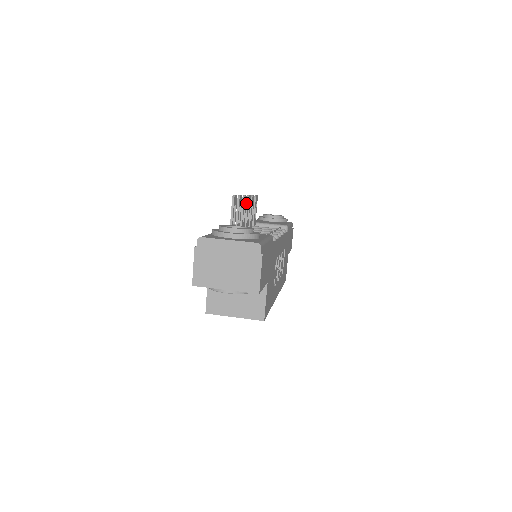
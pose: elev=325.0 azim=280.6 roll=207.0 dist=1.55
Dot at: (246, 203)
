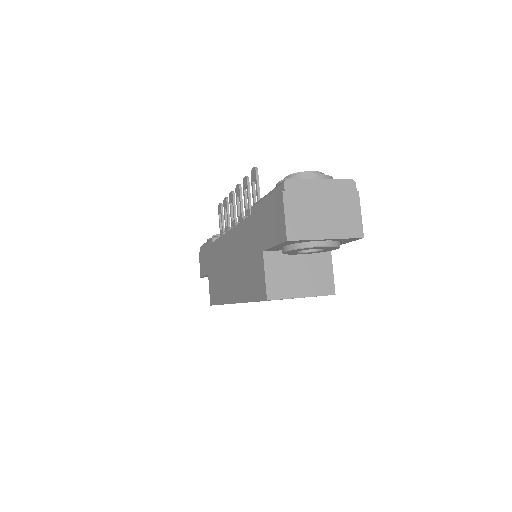
Dot at: (233, 199)
